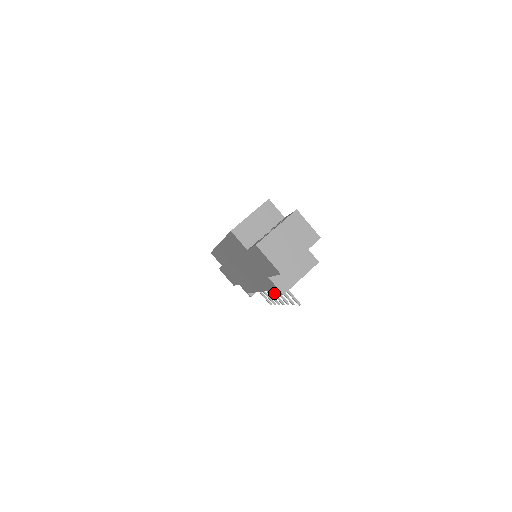
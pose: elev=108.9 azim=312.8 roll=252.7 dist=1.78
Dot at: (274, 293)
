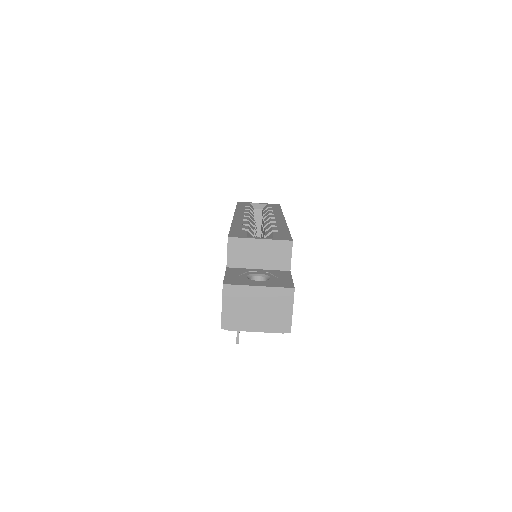
Dot at: occluded
